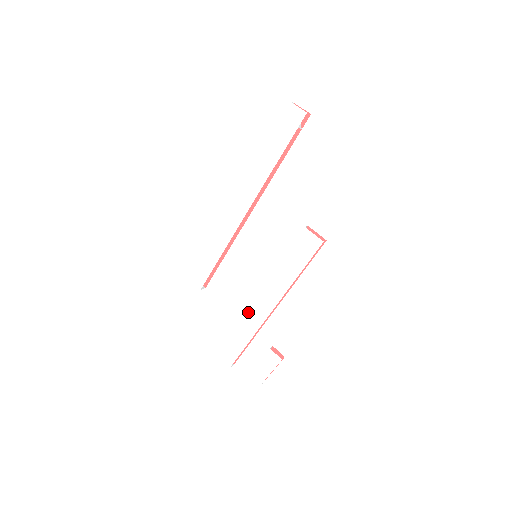
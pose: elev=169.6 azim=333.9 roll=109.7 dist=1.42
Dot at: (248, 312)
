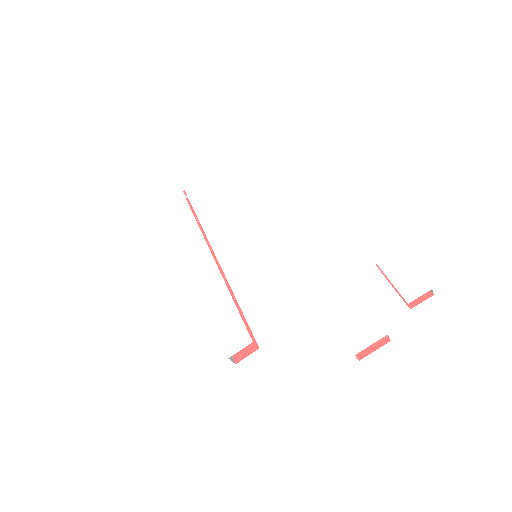
Dot at: (312, 277)
